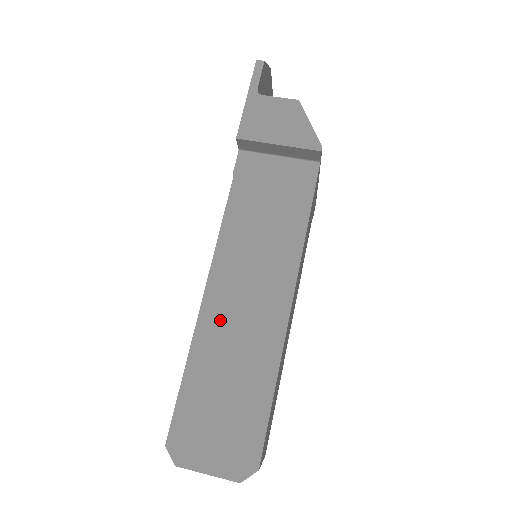
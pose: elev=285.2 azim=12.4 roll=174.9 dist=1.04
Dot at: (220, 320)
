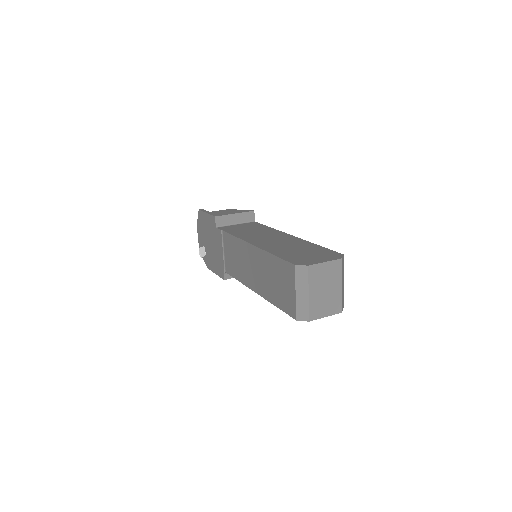
Dot at: (269, 245)
